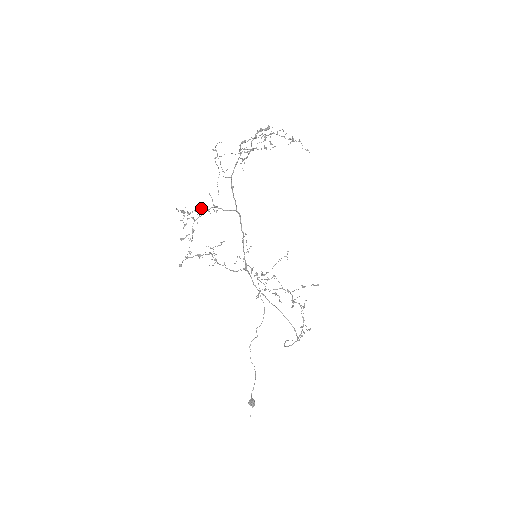
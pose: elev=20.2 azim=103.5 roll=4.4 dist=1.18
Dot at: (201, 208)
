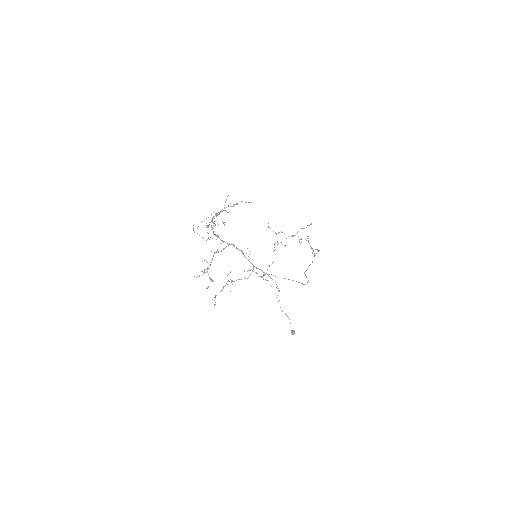
Dot at: (207, 269)
